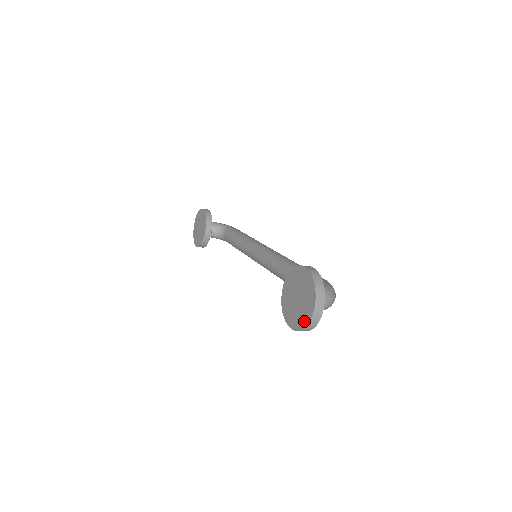
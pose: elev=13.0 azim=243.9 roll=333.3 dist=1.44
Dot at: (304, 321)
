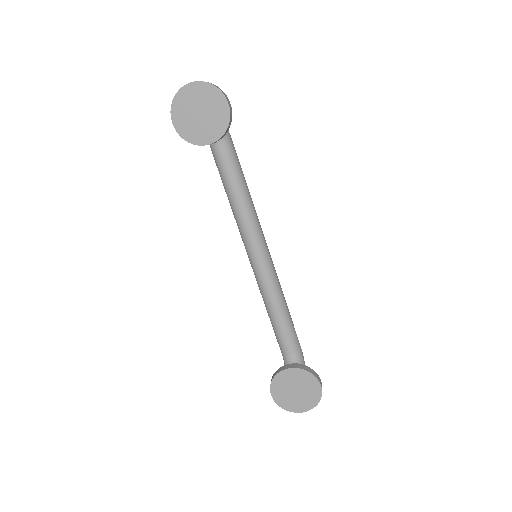
Dot at: (289, 407)
